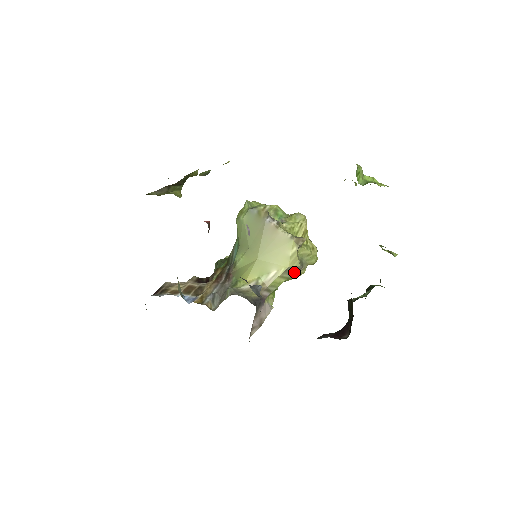
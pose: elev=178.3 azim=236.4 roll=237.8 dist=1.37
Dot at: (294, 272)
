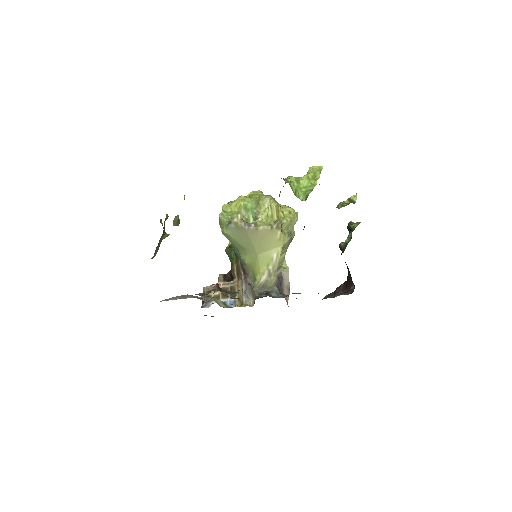
Dot at: (288, 244)
